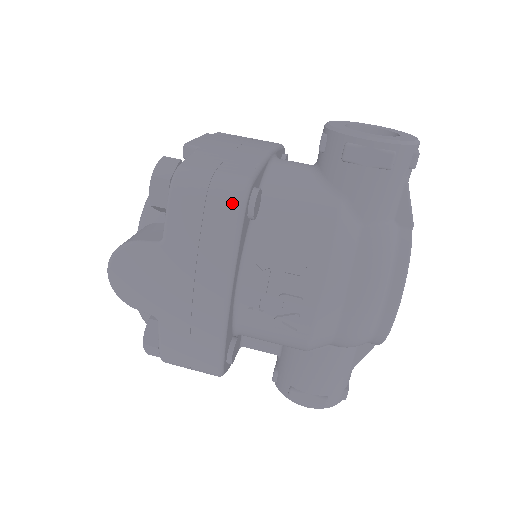
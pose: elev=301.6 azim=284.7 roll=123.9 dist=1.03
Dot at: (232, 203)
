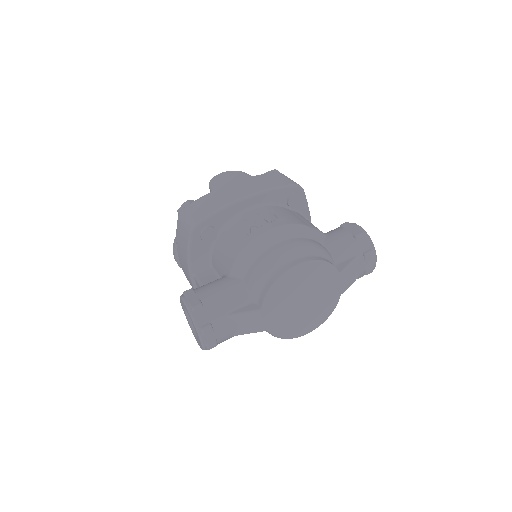
Dot at: (292, 182)
